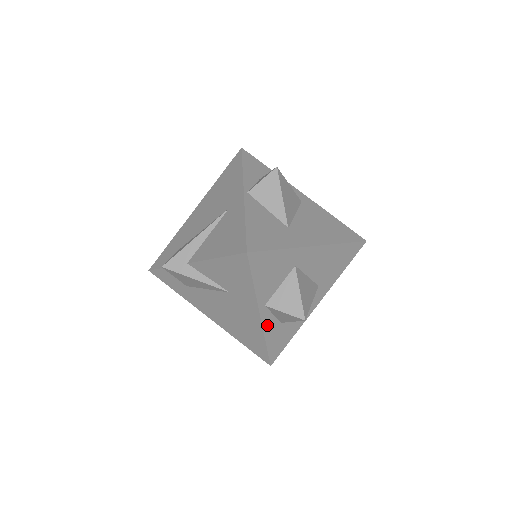
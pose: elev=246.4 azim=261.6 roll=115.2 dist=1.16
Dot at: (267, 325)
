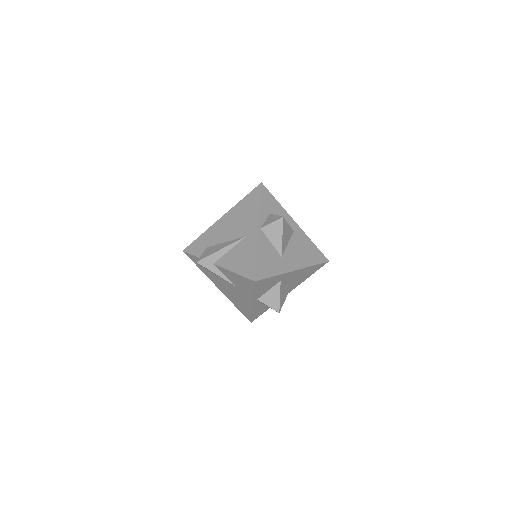
Dot at: (255, 307)
